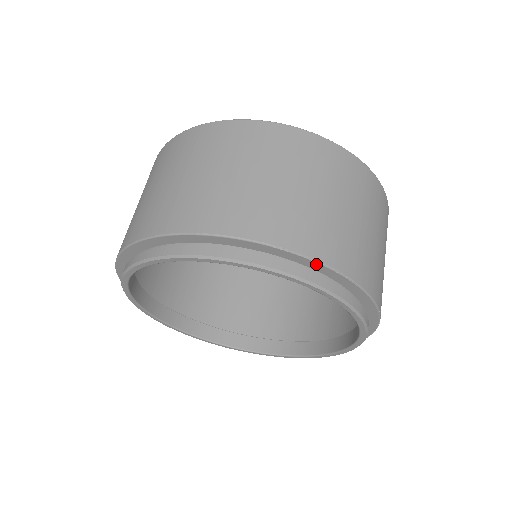
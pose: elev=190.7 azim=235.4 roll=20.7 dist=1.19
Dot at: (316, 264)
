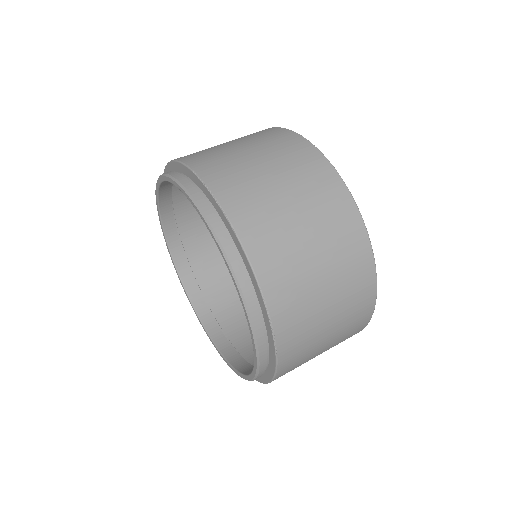
Dot at: (212, 197)
